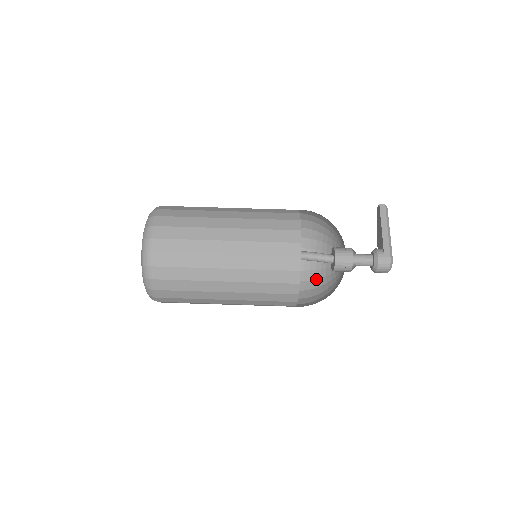
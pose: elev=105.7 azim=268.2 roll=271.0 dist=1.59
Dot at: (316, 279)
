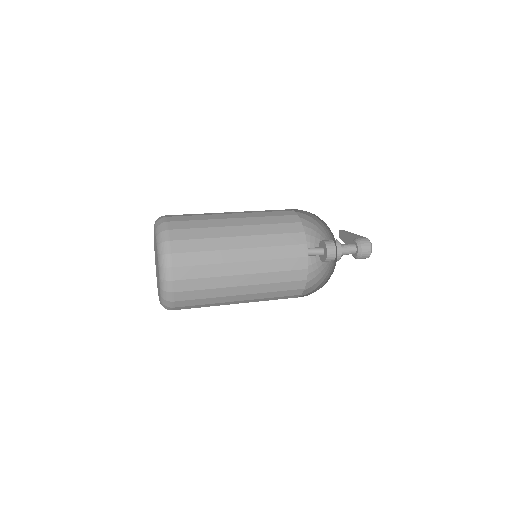
Dot at: (314, 289)
